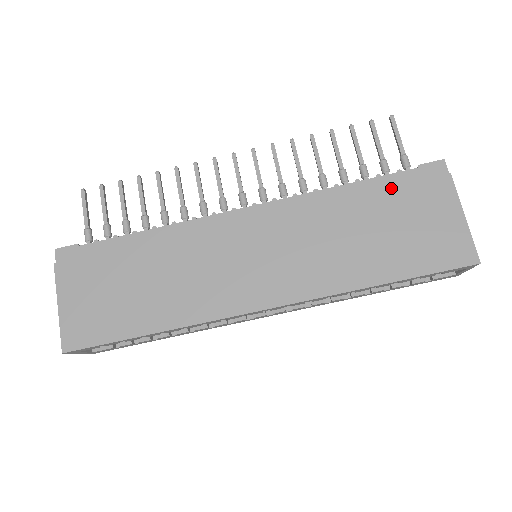
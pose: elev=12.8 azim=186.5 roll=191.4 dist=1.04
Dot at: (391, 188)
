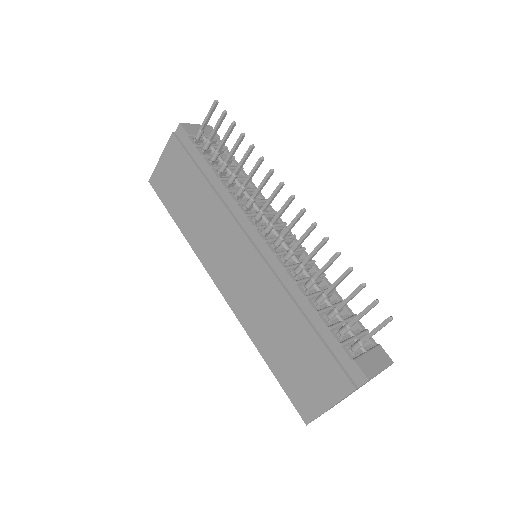
Dot at: (322, 343)
